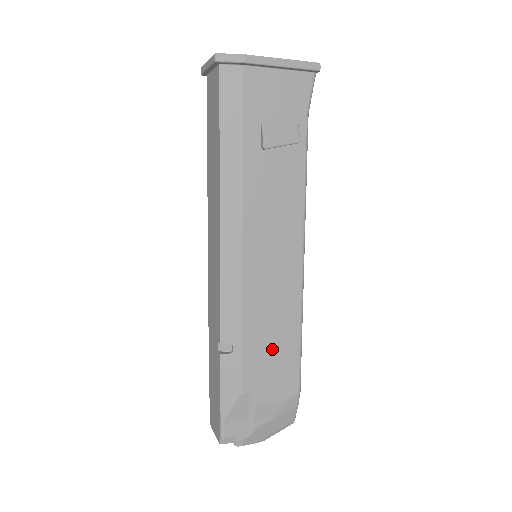
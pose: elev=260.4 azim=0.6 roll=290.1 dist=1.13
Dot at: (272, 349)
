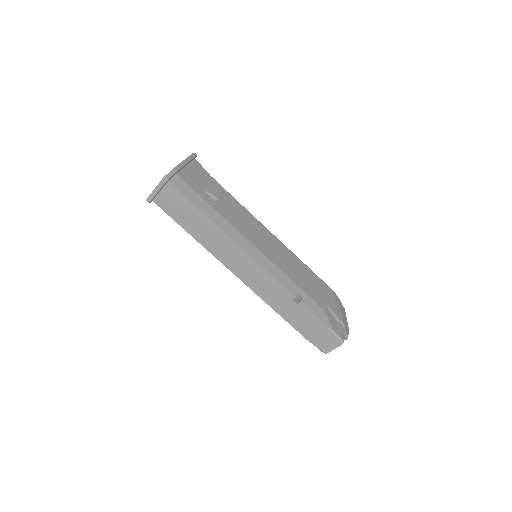
Dot at: (309, 281)
